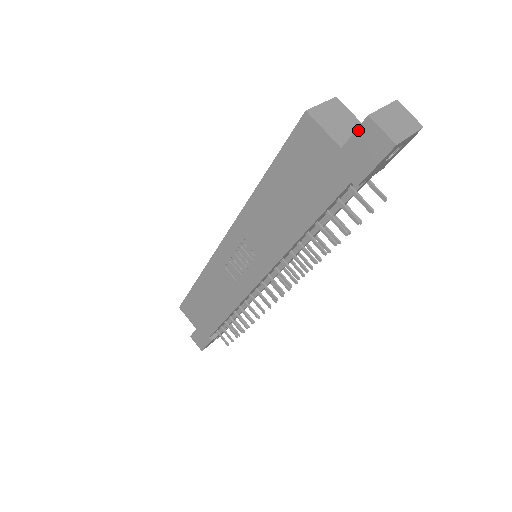
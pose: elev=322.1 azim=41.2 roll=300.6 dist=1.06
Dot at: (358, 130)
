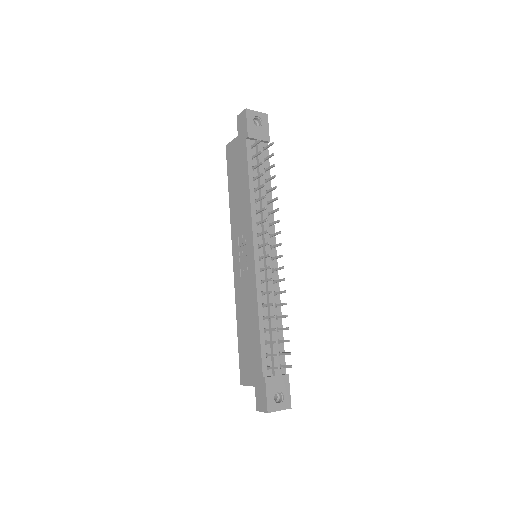
Dot at: (237, 124)
